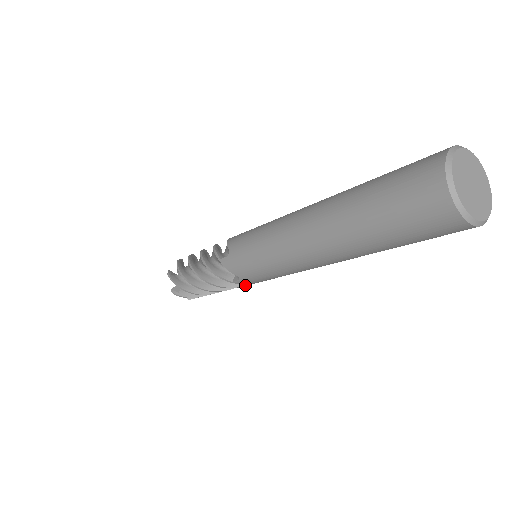
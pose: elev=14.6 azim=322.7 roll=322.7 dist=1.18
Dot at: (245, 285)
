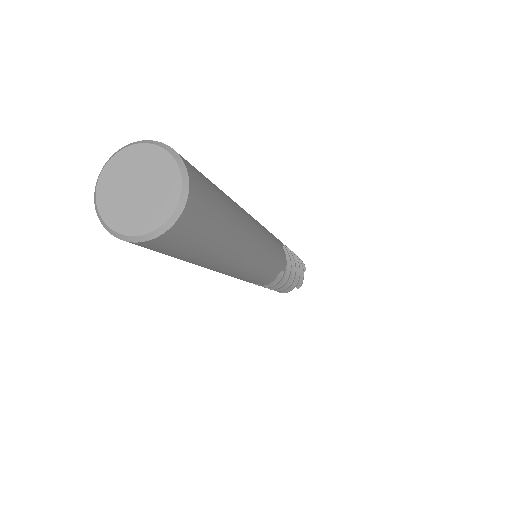
Dot at: (258, 284)
